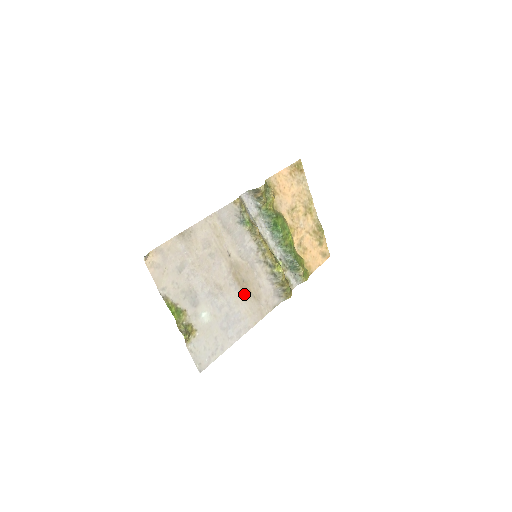
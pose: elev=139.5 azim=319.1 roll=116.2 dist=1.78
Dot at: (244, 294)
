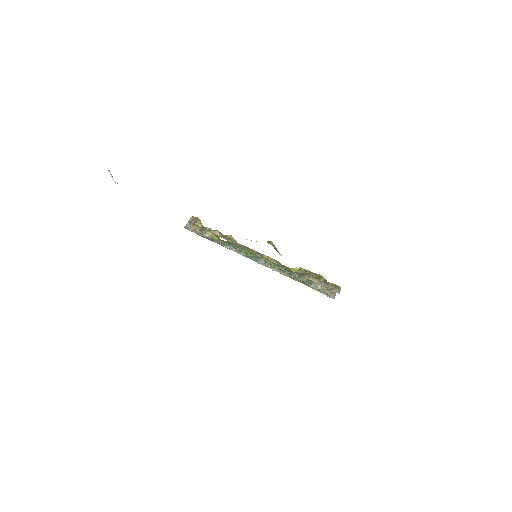
Dot at: occluded
